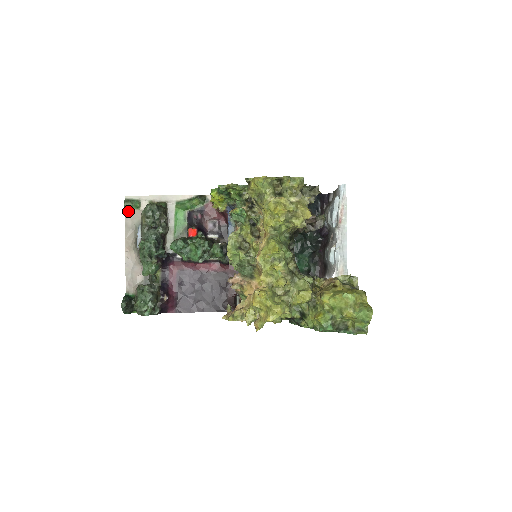
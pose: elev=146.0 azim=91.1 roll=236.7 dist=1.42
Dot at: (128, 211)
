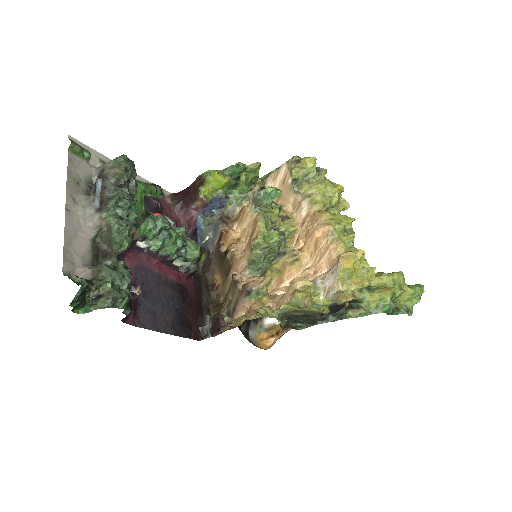
Dot at: (72, 156)
